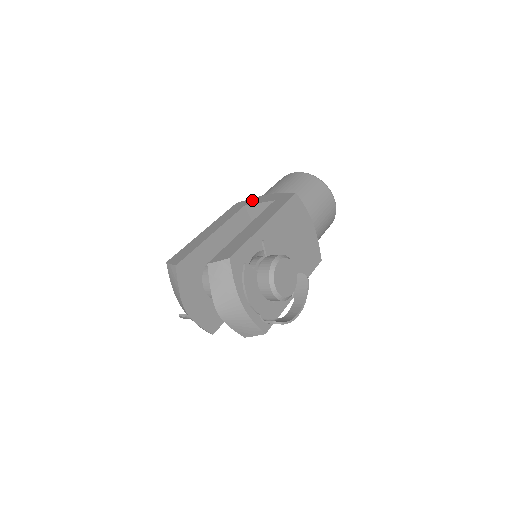
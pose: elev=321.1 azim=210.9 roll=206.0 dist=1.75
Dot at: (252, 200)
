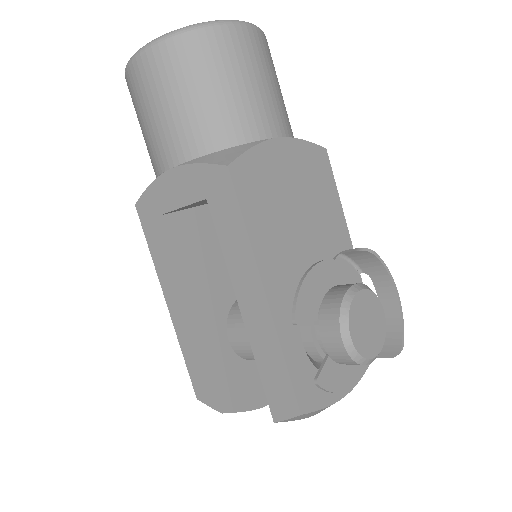
Dot at: (157, 196)
